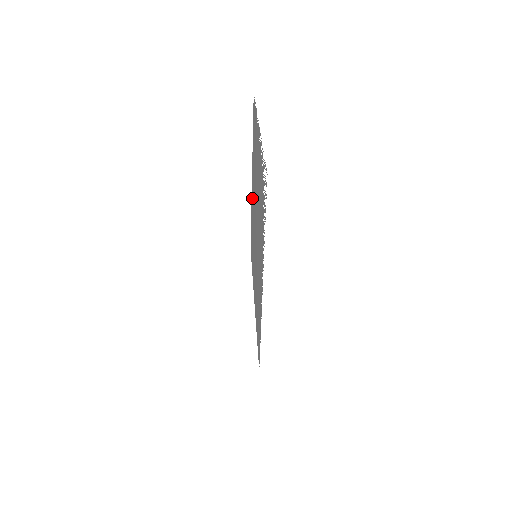
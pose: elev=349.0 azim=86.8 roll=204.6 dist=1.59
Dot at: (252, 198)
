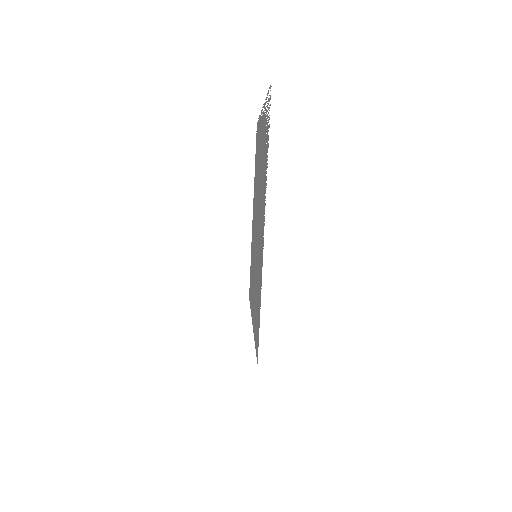
Dot at: occluded
